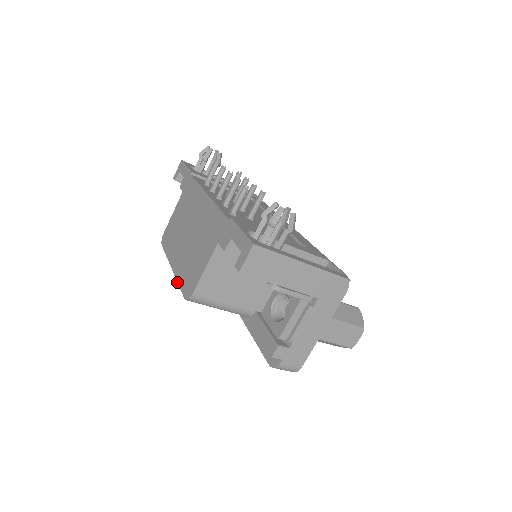
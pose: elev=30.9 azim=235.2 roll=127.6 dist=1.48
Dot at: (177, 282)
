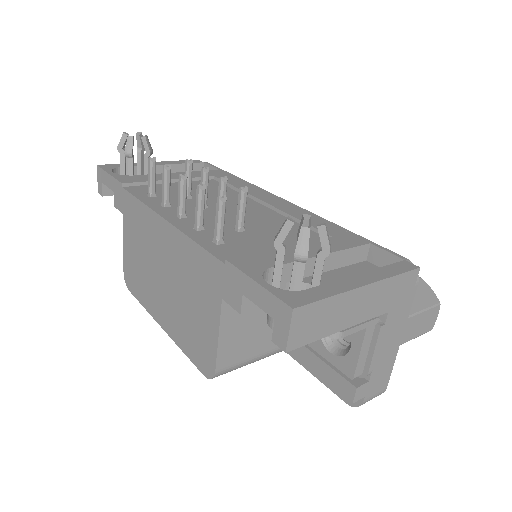
Dot at: occluded
